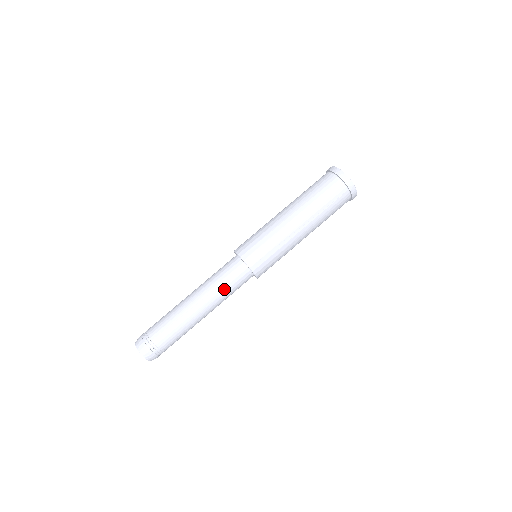
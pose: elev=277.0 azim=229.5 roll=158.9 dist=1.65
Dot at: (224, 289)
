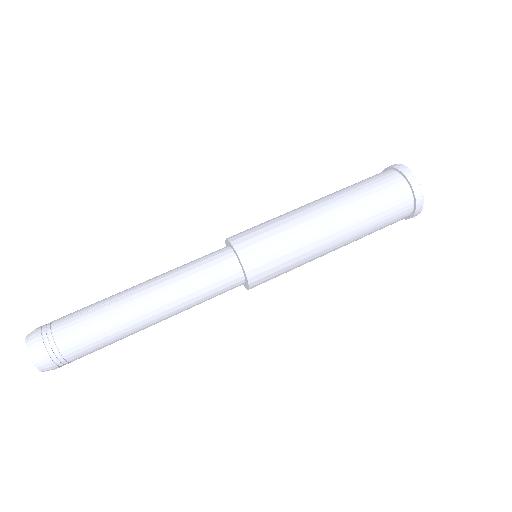
Dot at: (190, 277)
